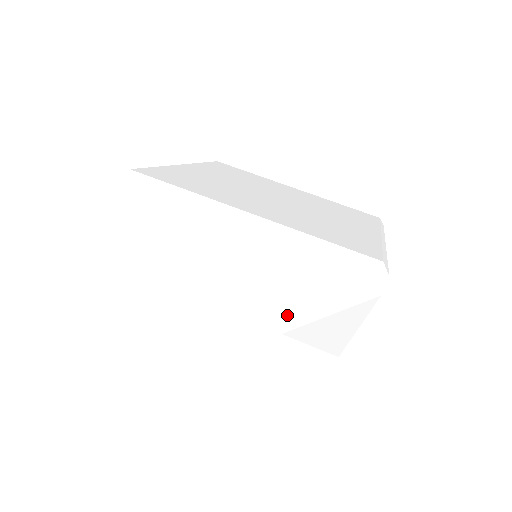
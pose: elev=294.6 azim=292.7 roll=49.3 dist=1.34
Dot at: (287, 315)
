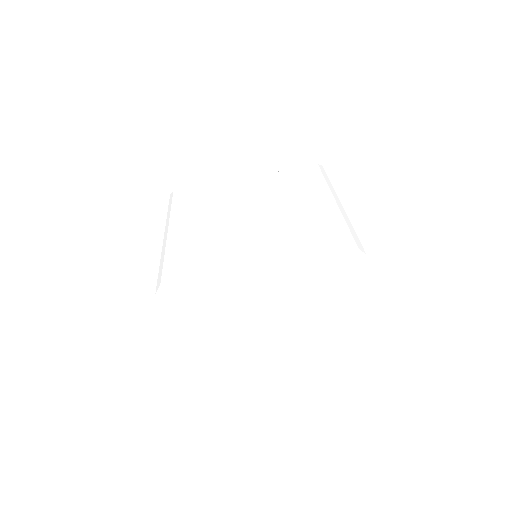
Dot at: (315, 306)
